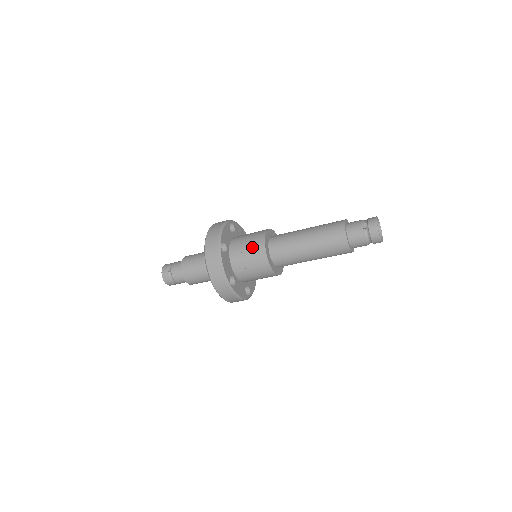
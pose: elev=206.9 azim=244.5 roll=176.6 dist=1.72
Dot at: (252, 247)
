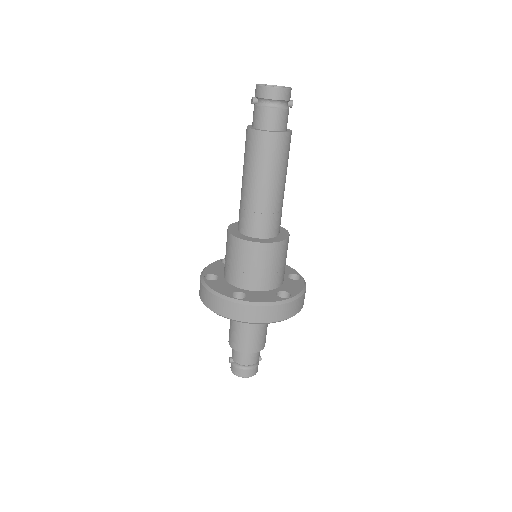
Dot at: (226, 248)
